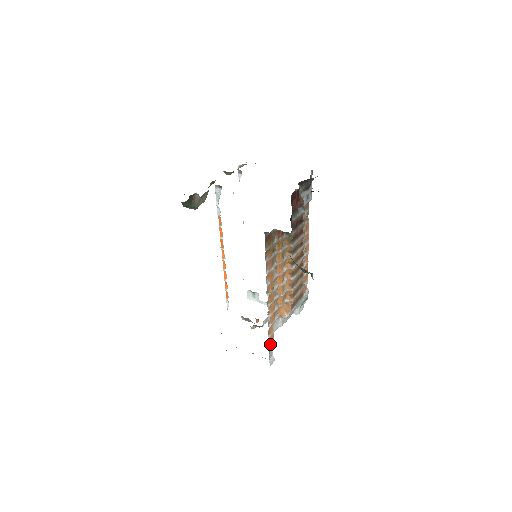
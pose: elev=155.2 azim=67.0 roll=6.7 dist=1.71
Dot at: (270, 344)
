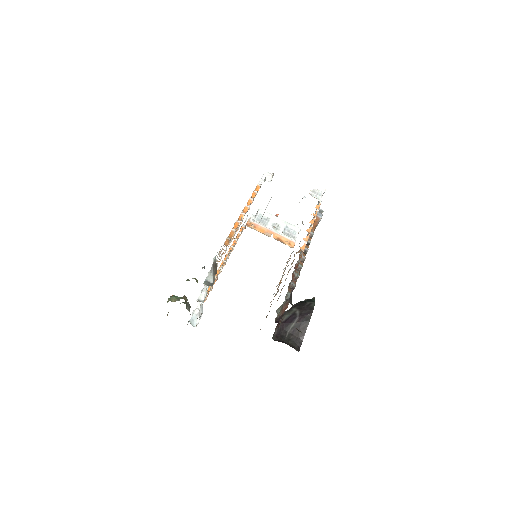
Dot at: occluded
